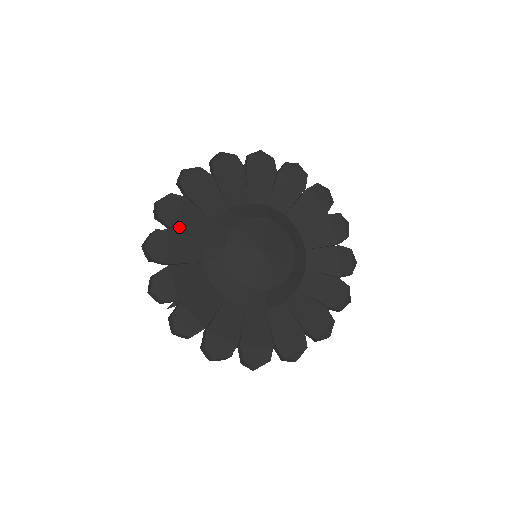
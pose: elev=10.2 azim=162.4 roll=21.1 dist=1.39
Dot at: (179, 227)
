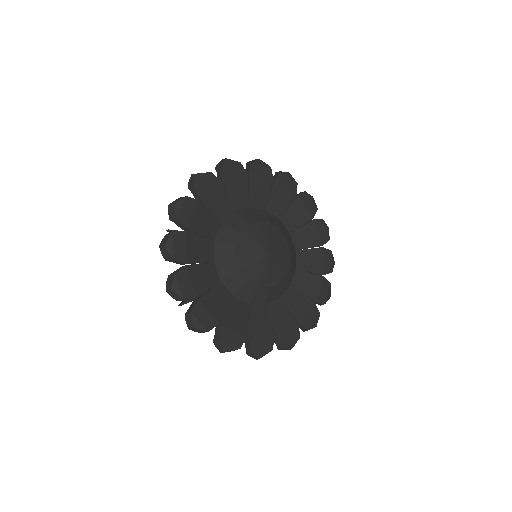
Dot at: (194, 229)
